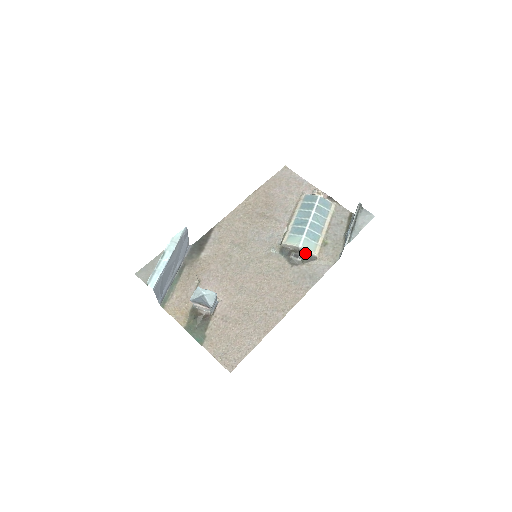
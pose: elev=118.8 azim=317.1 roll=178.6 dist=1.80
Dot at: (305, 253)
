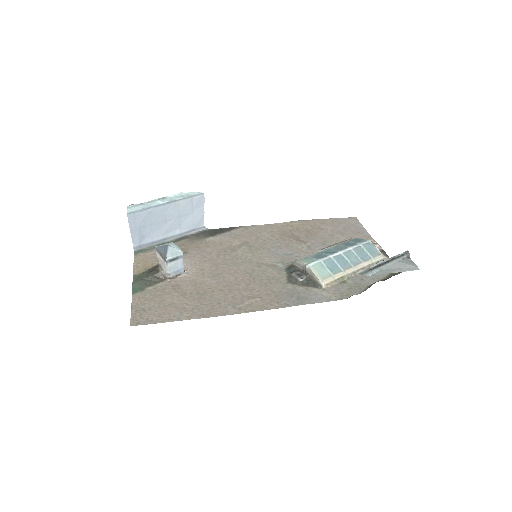
Dot at: (311, 276)
